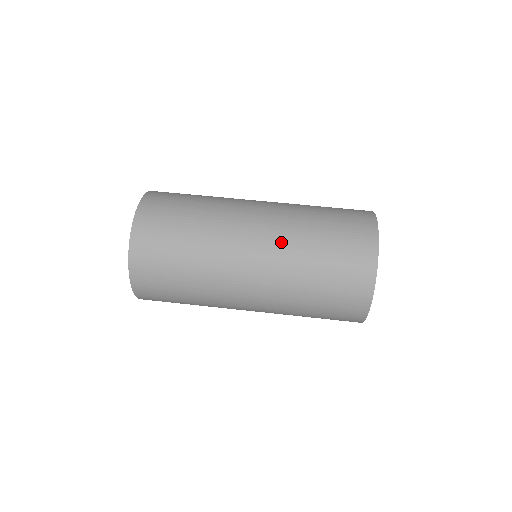
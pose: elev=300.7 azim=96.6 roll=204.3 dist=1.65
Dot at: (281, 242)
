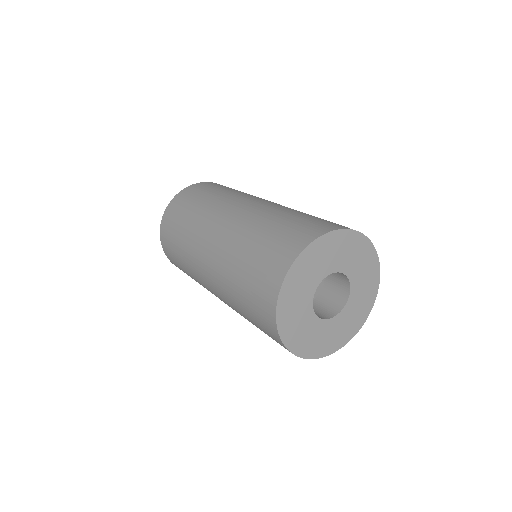
Dot at: (224, 247)
